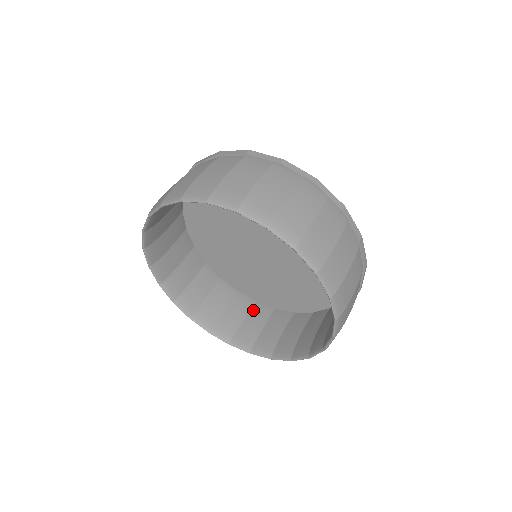
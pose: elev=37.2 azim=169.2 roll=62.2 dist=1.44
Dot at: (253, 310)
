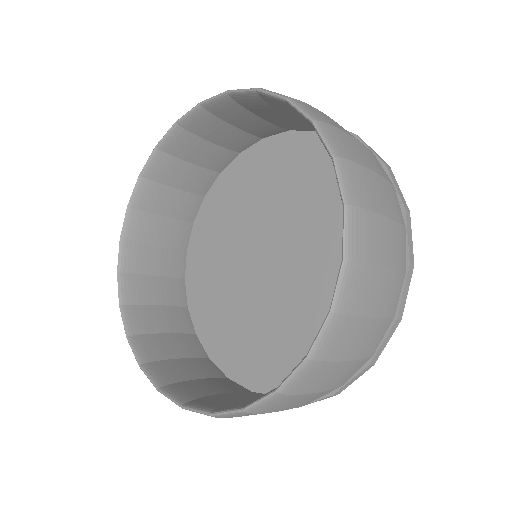
Dot at: (199, 360)
